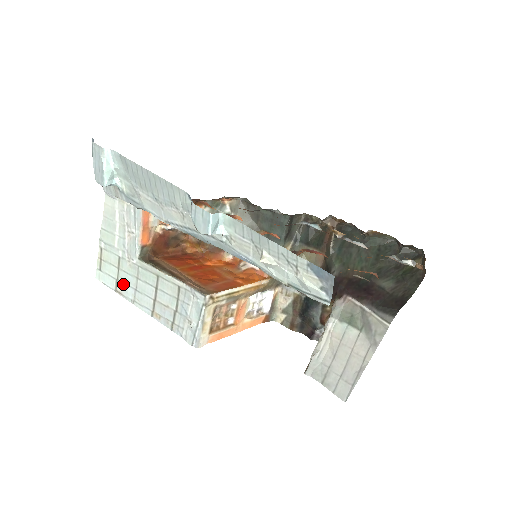
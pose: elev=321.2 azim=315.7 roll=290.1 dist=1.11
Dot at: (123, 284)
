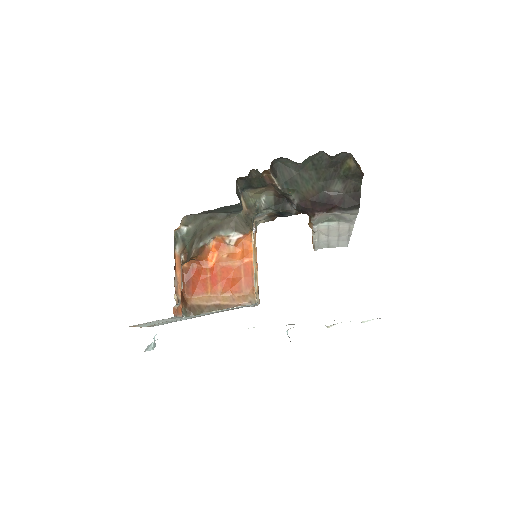
Dot at: occluded
